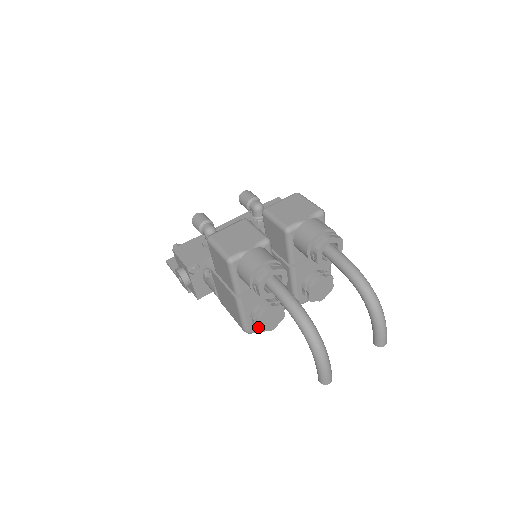
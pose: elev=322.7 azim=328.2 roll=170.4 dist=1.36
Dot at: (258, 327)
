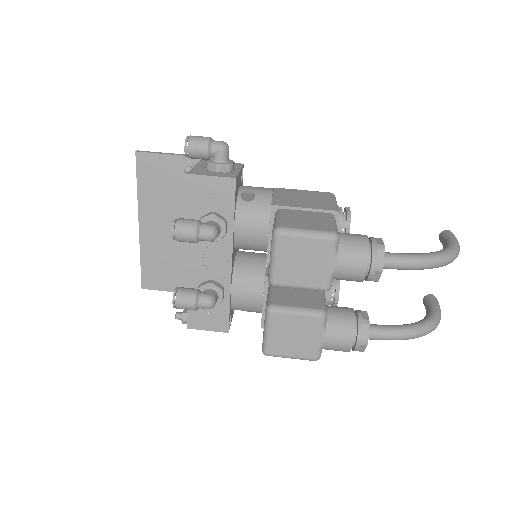
Dot at: occluded
